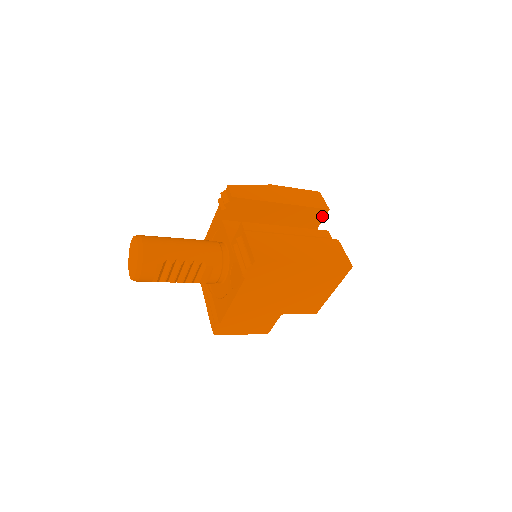
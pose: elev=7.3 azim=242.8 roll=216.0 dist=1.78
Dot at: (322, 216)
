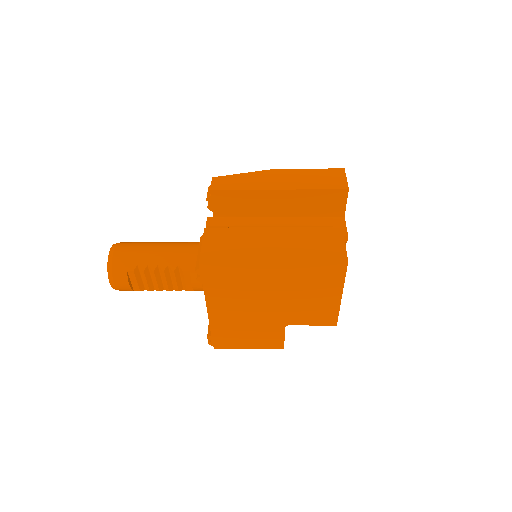
Dot at: (343, 199)
